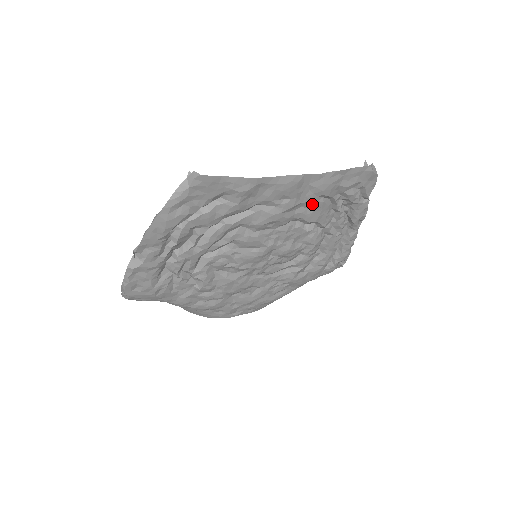
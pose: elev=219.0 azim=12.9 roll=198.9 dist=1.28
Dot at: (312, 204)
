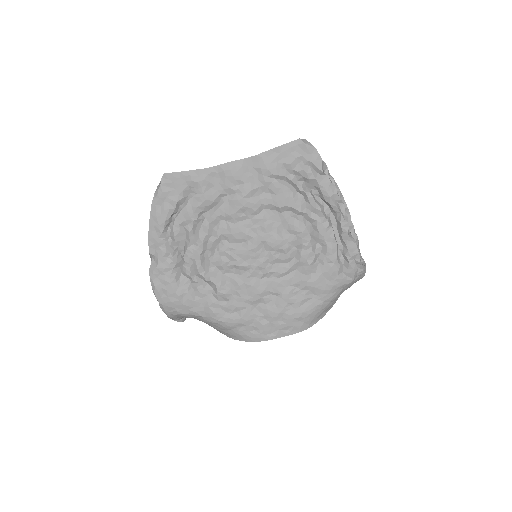
Dot at: (270, 187)
